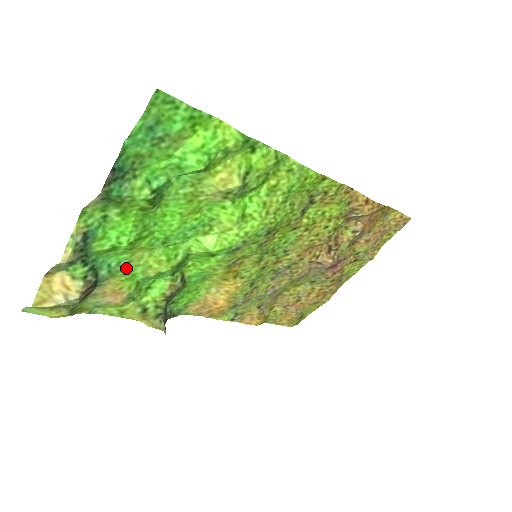
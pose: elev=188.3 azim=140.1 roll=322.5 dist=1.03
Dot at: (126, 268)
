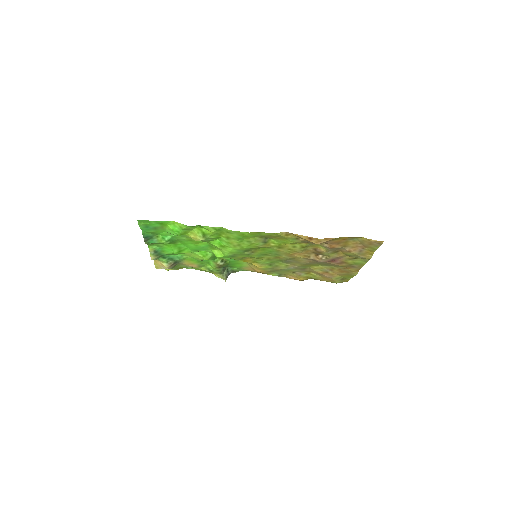
Dot at: (187, 257)
